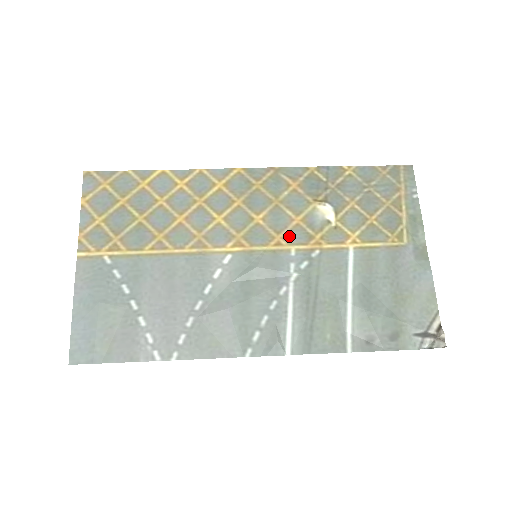
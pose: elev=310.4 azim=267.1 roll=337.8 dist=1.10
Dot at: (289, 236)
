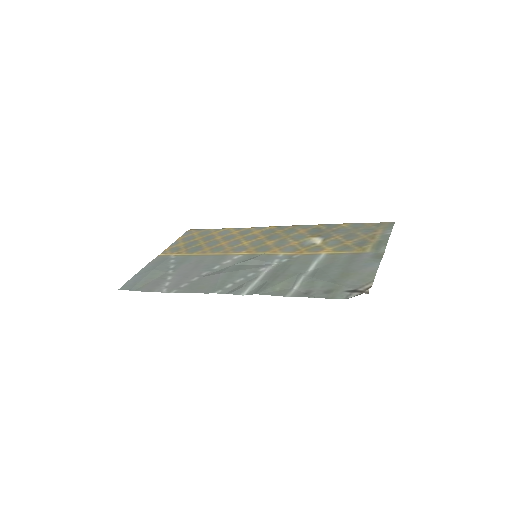
Dot at: (283, 249)
